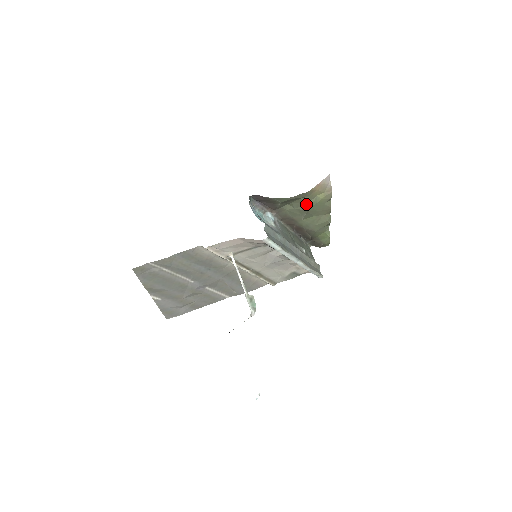
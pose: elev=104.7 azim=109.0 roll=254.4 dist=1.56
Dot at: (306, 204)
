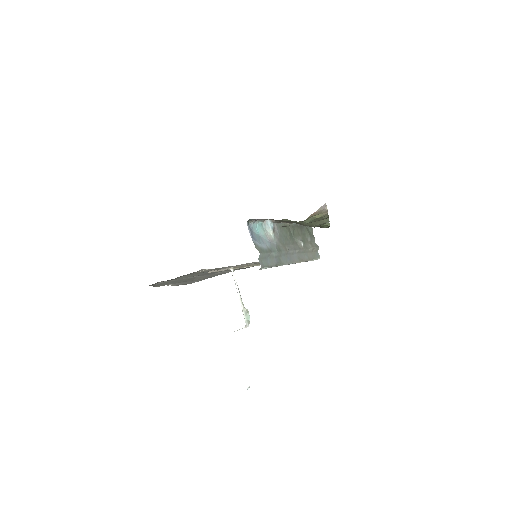
Dot at: (302, 222)
